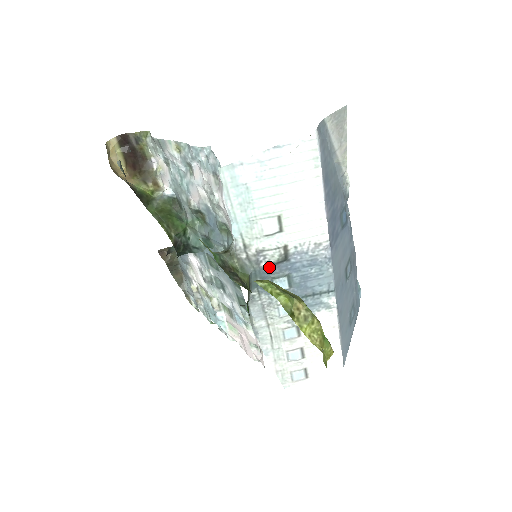
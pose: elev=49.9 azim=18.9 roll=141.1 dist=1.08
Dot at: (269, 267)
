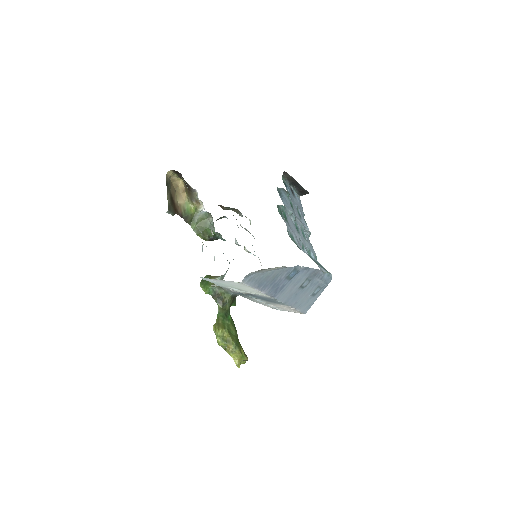
Dot at: occluded
